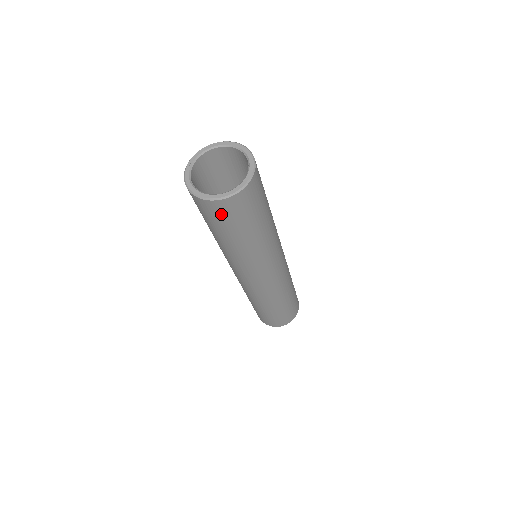
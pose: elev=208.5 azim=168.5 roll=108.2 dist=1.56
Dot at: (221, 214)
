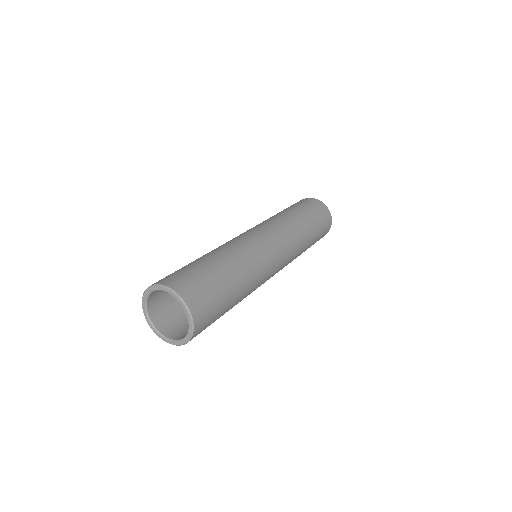
Dot at: occluded
